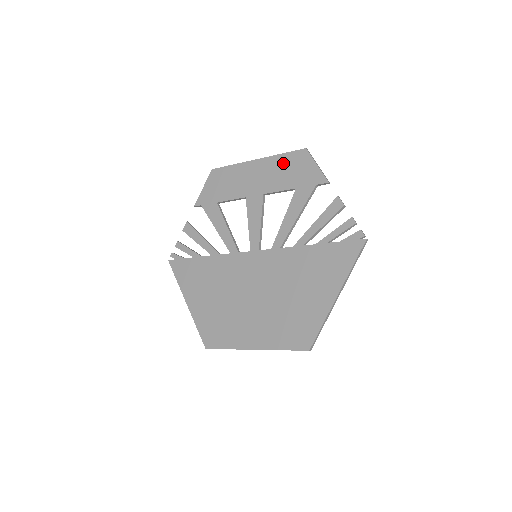
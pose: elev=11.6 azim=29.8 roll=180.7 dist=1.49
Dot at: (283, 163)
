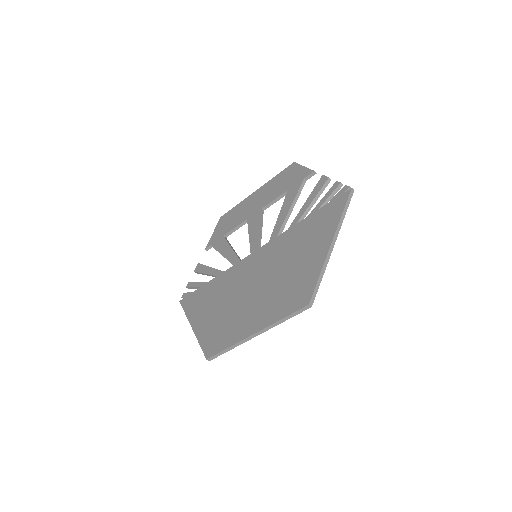
Dot at: (277, 181)
